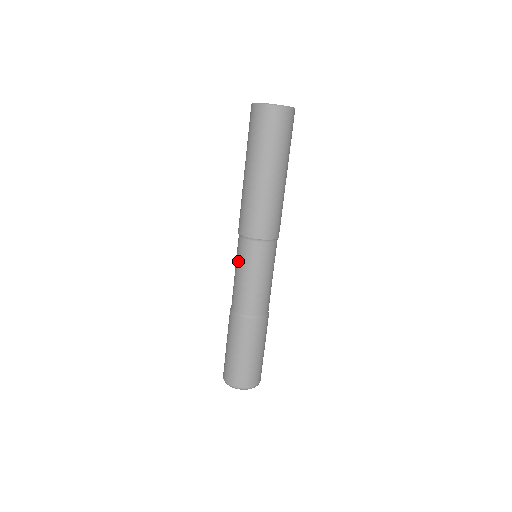
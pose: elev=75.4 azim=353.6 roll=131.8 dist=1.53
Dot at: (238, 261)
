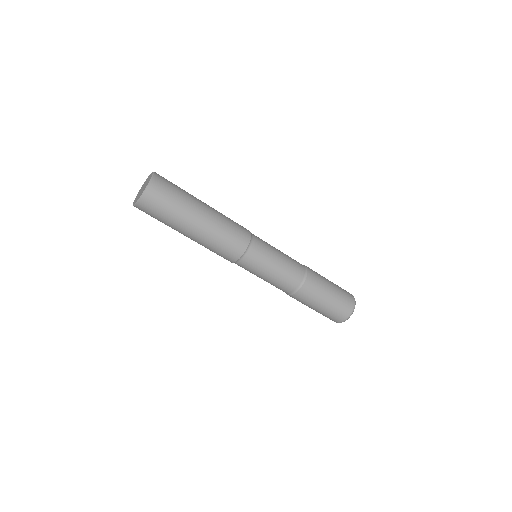
Dot at: (256, 272)
